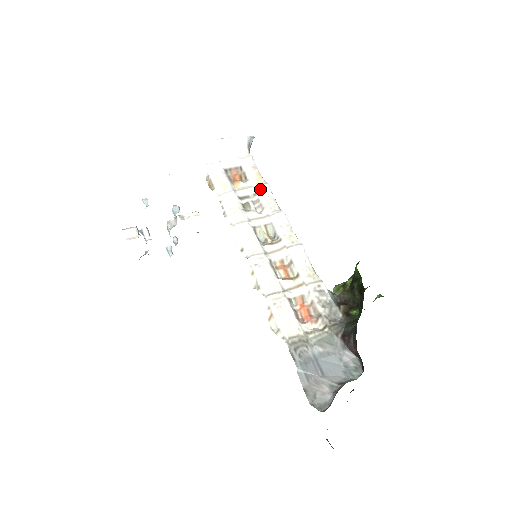
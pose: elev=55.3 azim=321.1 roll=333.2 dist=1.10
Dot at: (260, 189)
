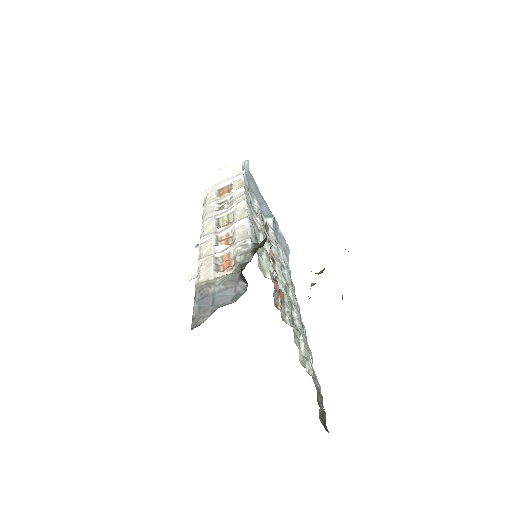
Dot at: (236, 192)
